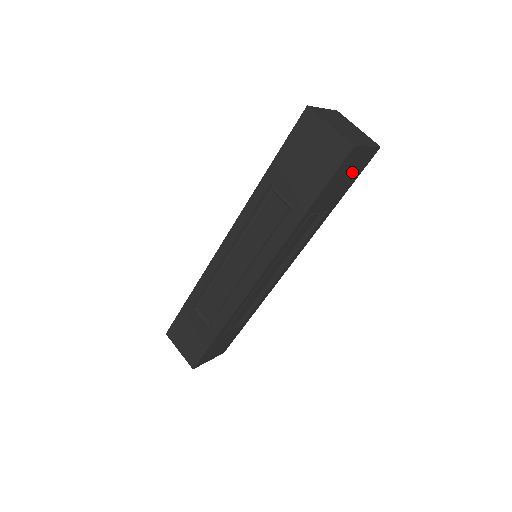
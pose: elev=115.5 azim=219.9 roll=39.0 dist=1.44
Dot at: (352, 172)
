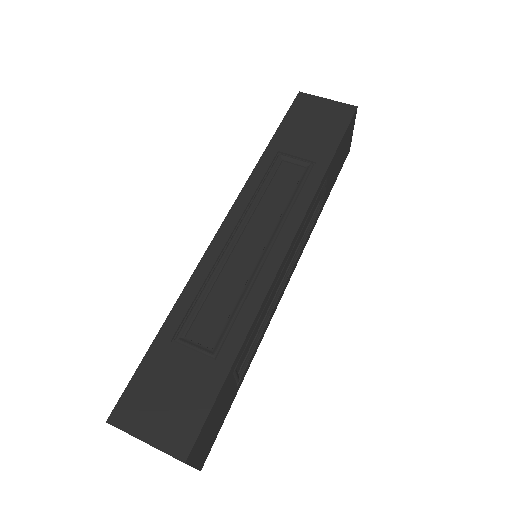
Dot at: (342, 156)
